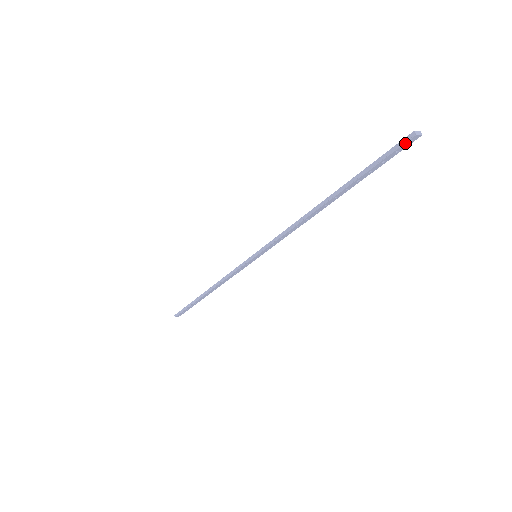
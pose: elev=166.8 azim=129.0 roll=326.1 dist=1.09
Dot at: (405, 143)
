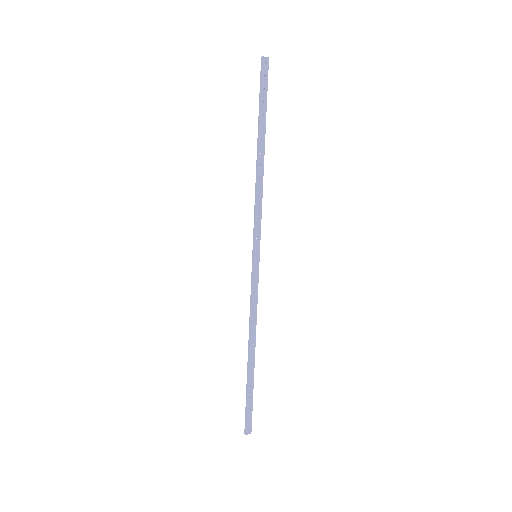
Dot at: (262, 66)
